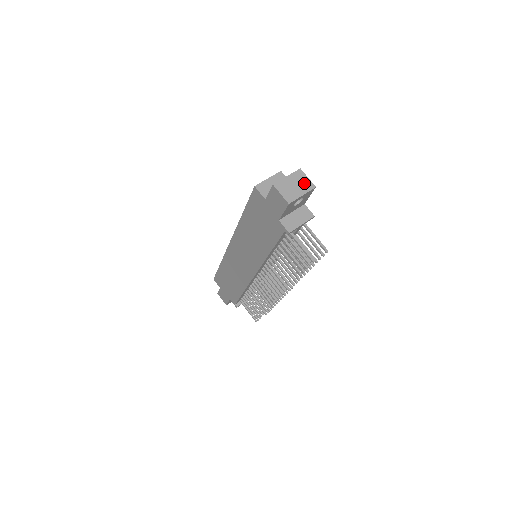
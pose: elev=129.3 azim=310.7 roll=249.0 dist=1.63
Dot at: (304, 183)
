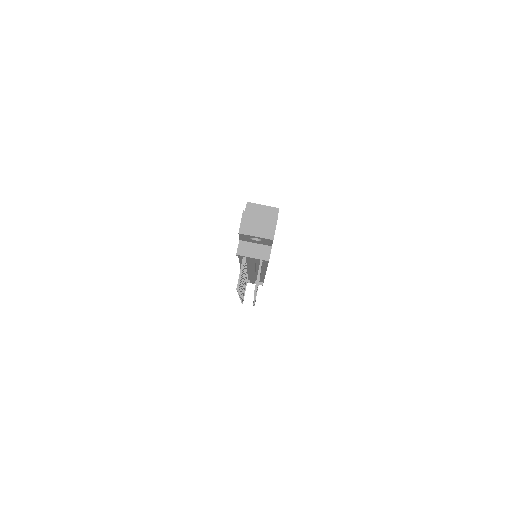
Dot at: (268, 229)
